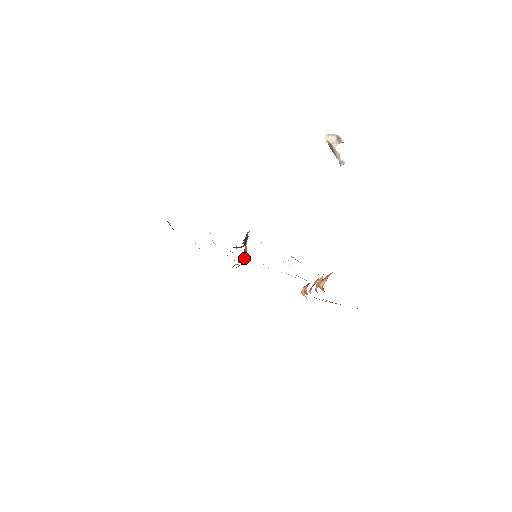
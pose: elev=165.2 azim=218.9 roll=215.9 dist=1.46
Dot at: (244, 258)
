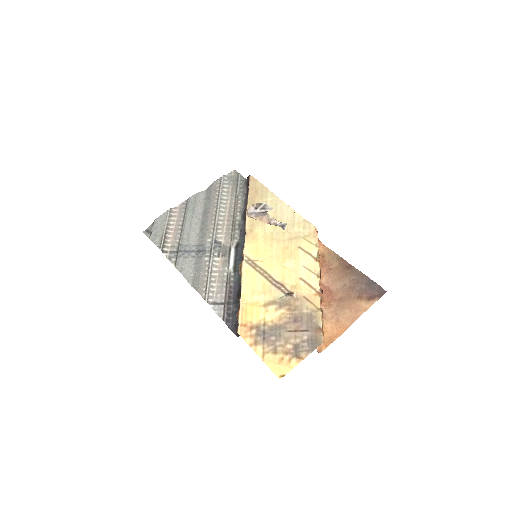
Dot at: occluded
